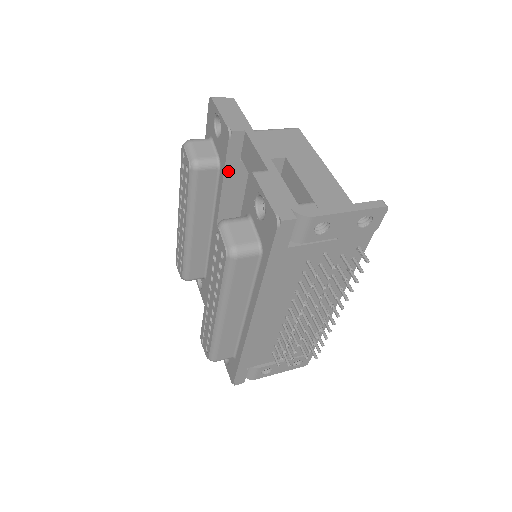
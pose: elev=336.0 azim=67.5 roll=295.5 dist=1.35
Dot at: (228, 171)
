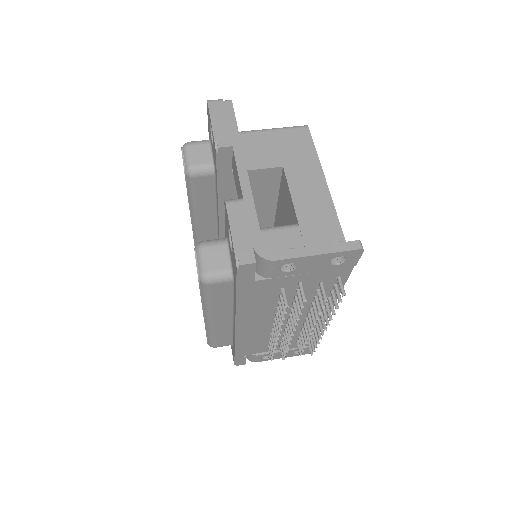
Dot at: (221, 180)
